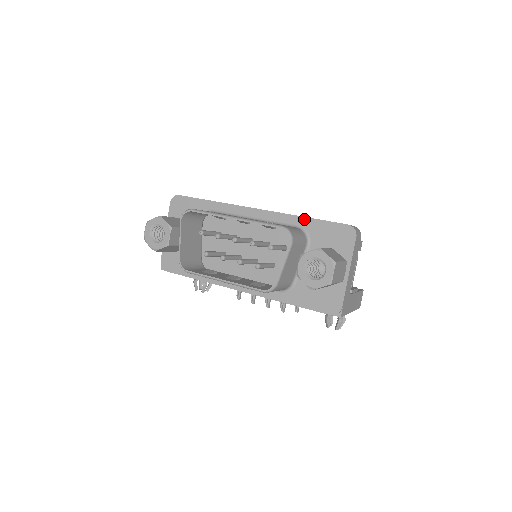
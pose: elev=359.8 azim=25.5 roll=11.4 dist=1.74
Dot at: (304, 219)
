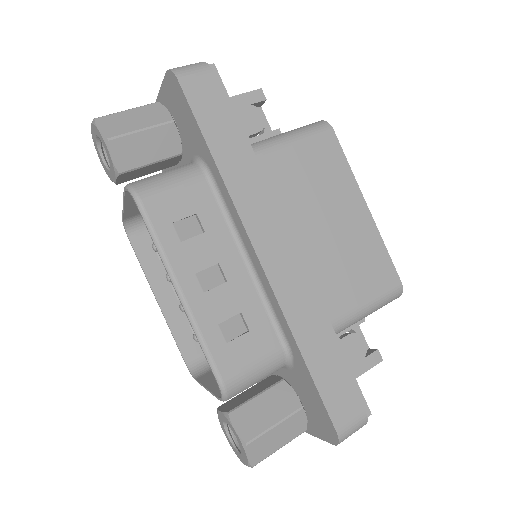
Dot at: (299, 354)
